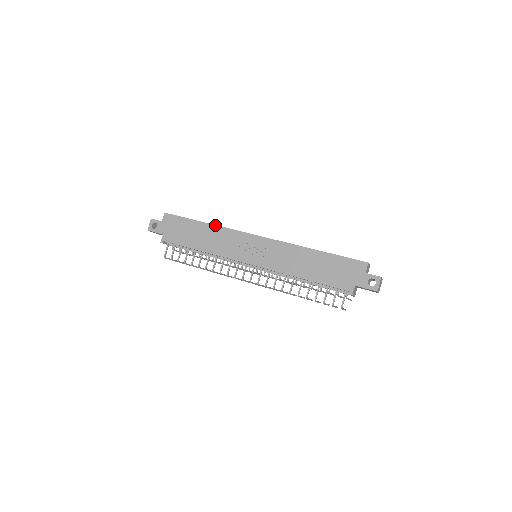
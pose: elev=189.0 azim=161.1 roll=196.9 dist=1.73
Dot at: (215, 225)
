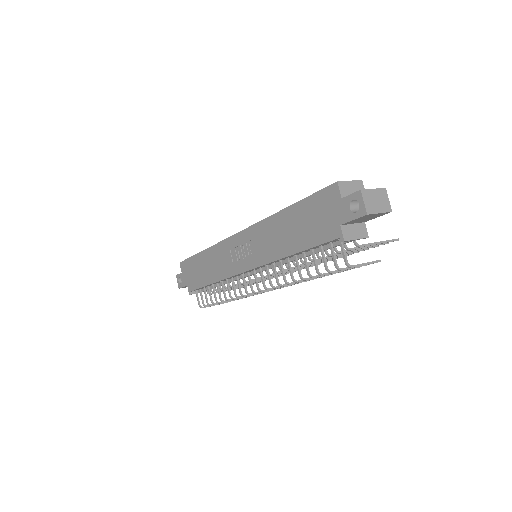
Dot at: (208, 248)
